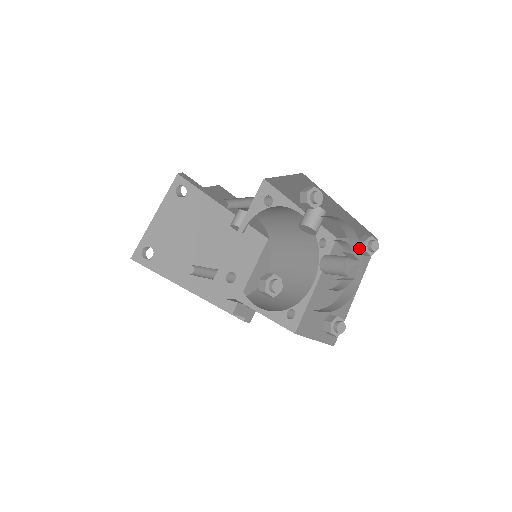
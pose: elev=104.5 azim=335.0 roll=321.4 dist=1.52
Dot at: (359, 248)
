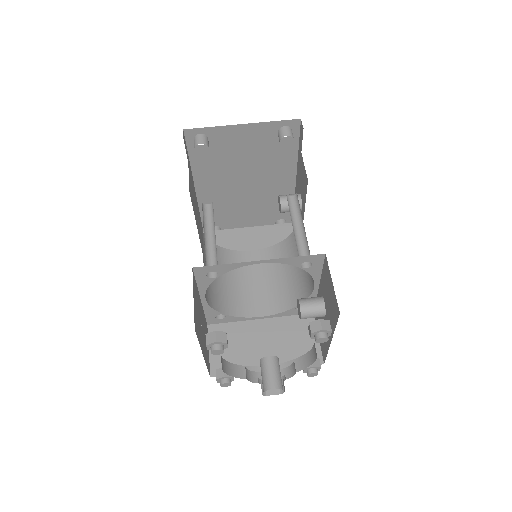
Dot at: (303, 367)
